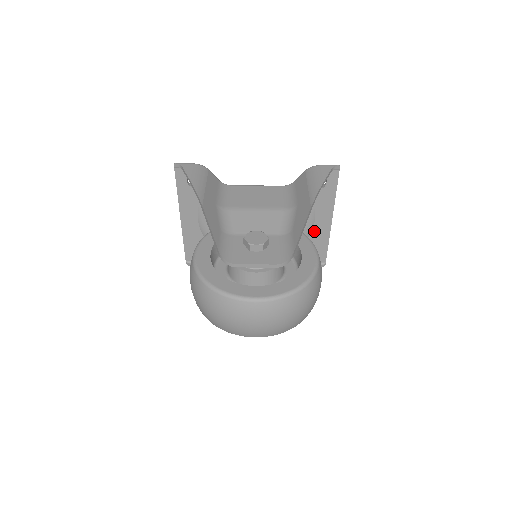
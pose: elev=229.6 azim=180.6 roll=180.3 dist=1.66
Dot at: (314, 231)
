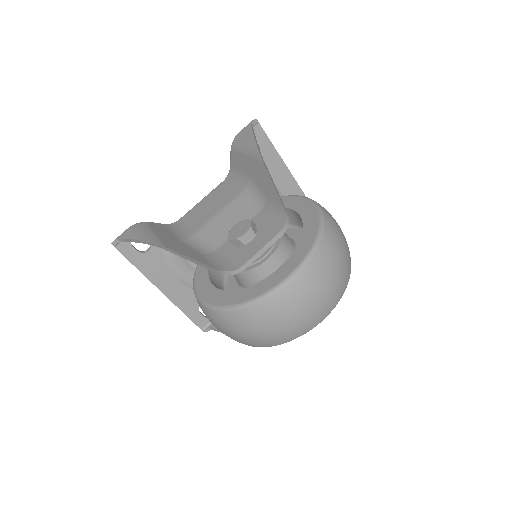
Dot at: occluded
